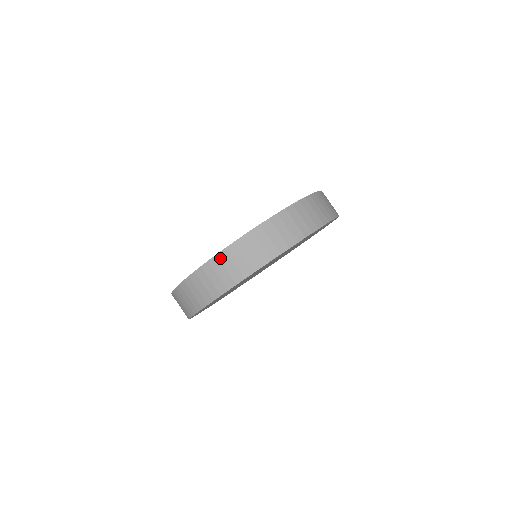
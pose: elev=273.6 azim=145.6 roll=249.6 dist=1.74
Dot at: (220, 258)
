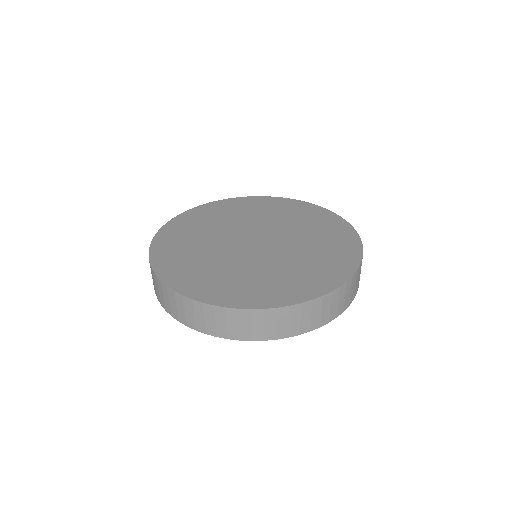
Dot at: (168, 291)
